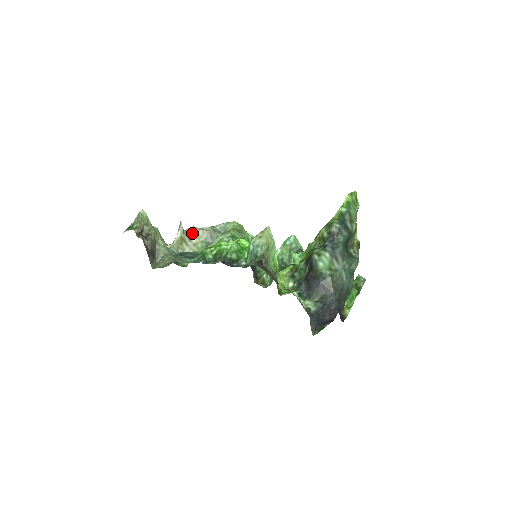
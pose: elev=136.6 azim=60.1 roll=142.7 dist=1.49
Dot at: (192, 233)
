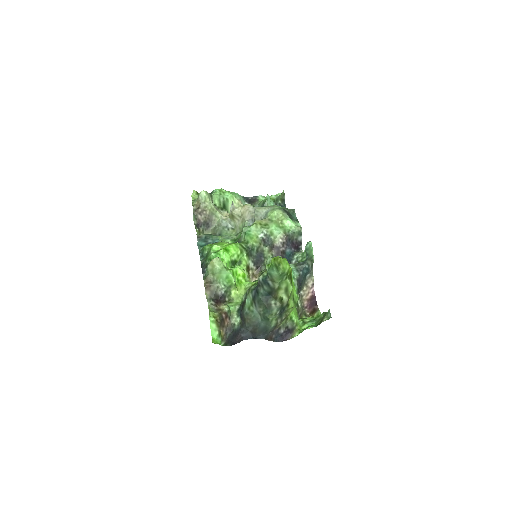
Dot at: (242, 212)
